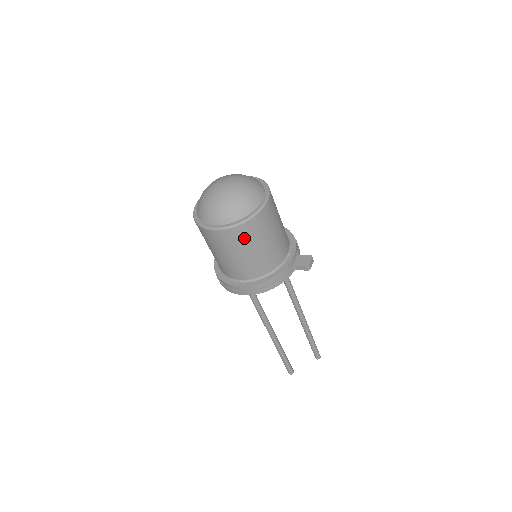
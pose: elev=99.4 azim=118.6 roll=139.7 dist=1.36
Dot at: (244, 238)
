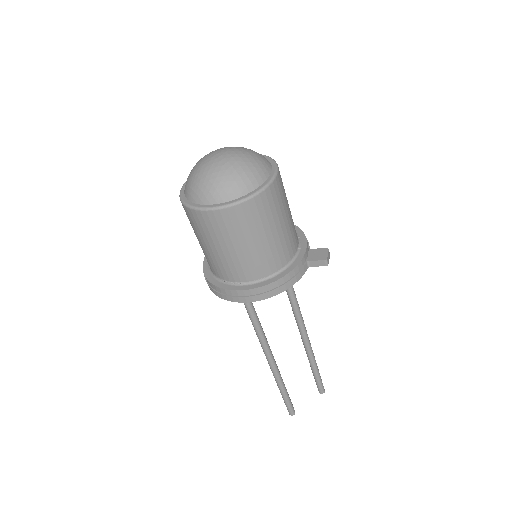
Dot at: (251, 220)
